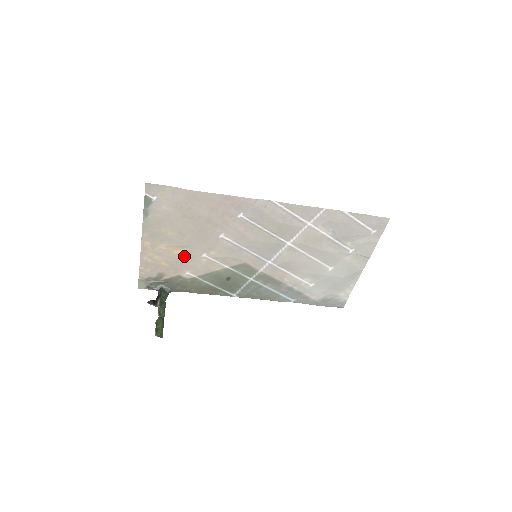
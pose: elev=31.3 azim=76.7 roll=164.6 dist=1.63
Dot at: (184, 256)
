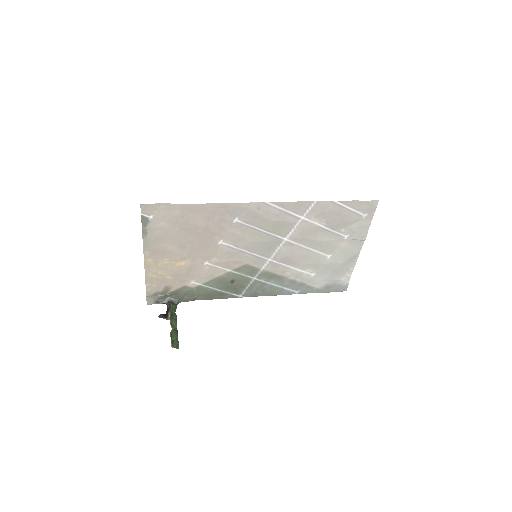
Dot at: (187, 267)
